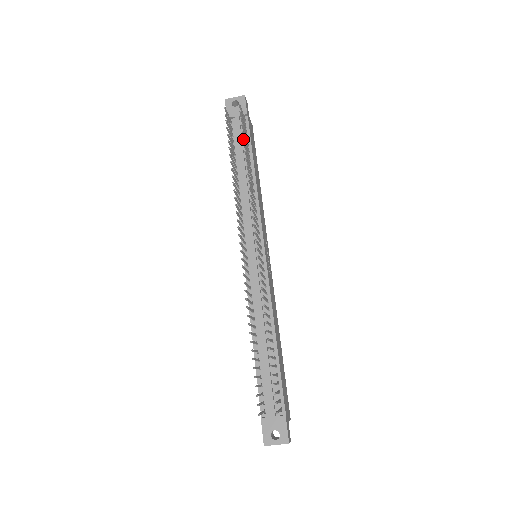
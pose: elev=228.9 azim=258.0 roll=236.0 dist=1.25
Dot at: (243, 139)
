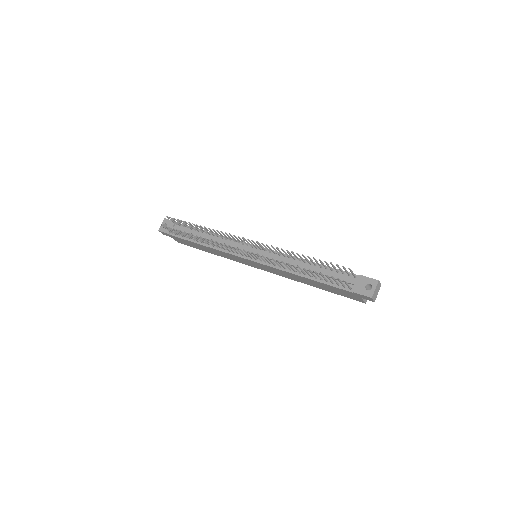
Dot at: (185, 222)
